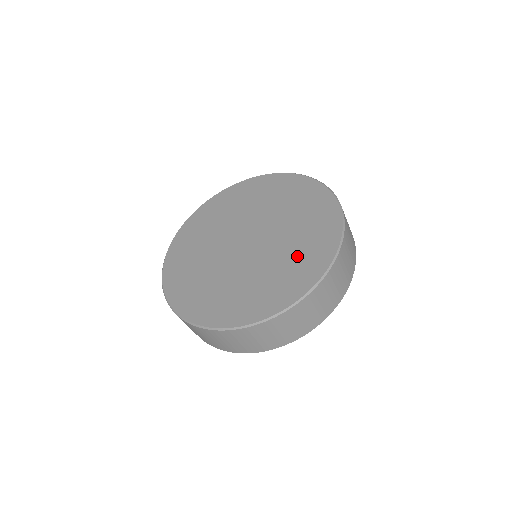
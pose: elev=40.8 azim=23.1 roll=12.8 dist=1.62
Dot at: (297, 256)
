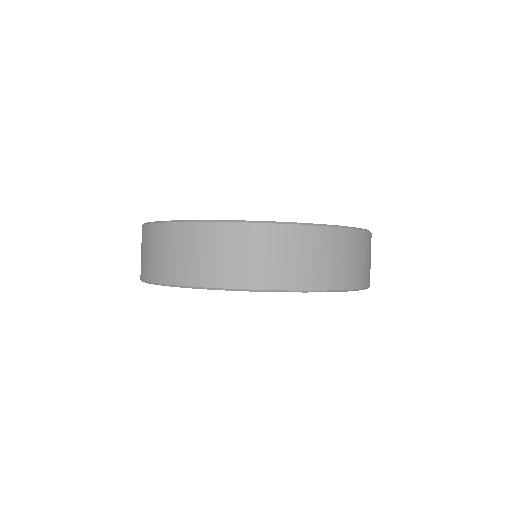
Dot at: occluded
